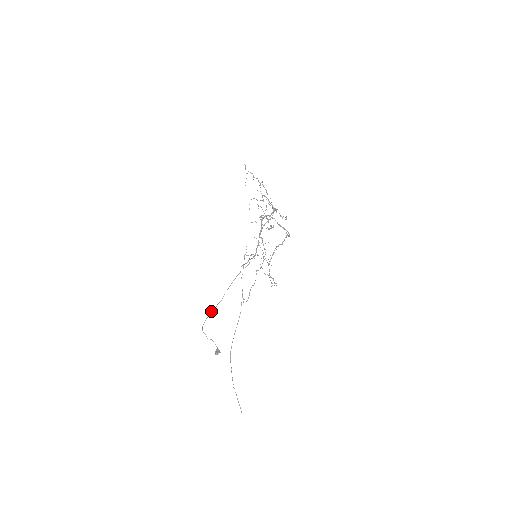
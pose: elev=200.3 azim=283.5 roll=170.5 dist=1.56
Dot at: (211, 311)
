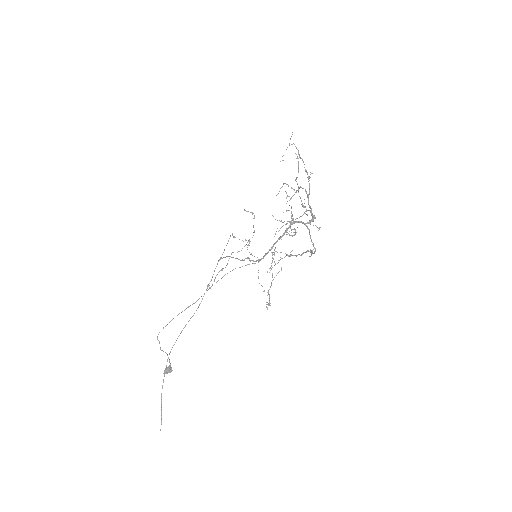
Dot at: occluded
